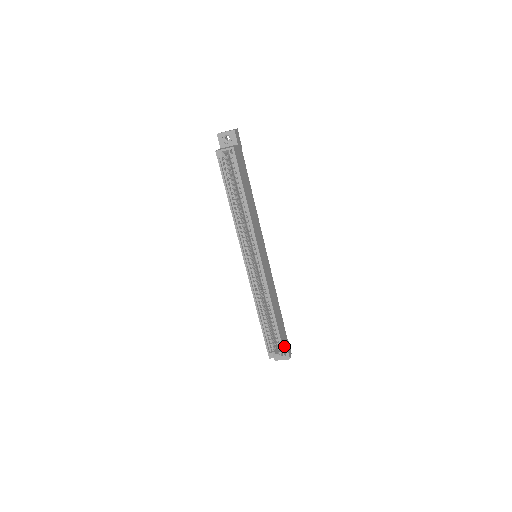
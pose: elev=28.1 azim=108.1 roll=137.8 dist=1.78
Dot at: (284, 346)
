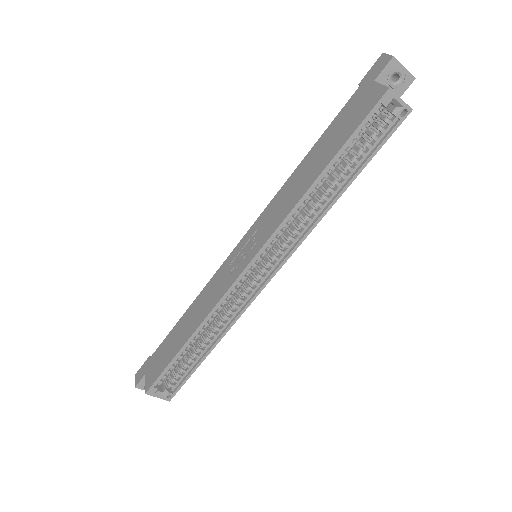
Dot at: occluded
